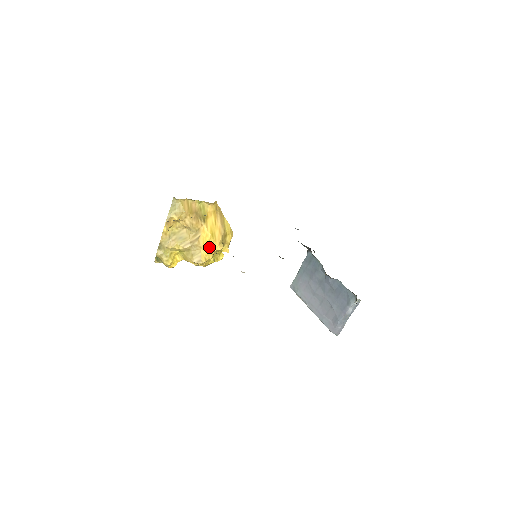
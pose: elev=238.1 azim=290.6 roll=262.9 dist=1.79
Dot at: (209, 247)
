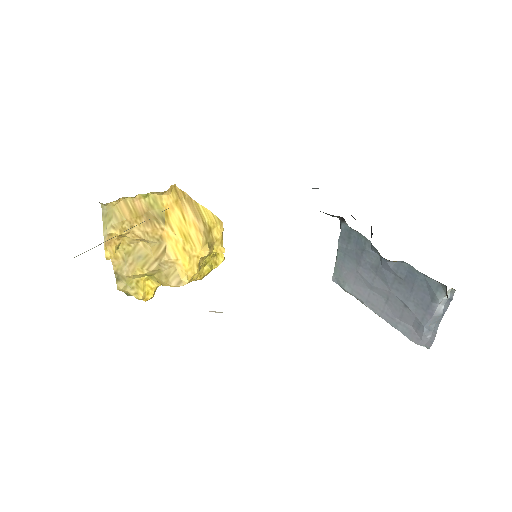
Dot at: (187, 258)
